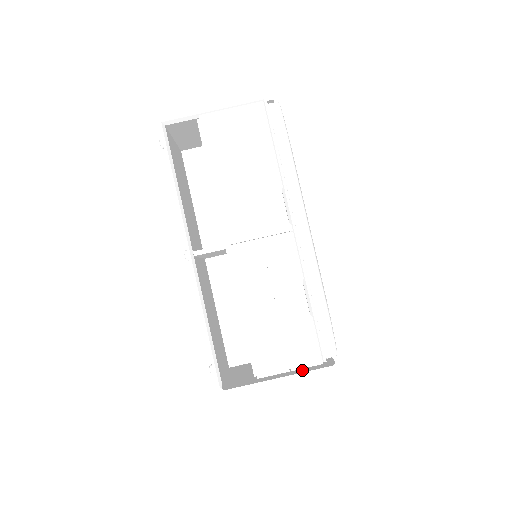
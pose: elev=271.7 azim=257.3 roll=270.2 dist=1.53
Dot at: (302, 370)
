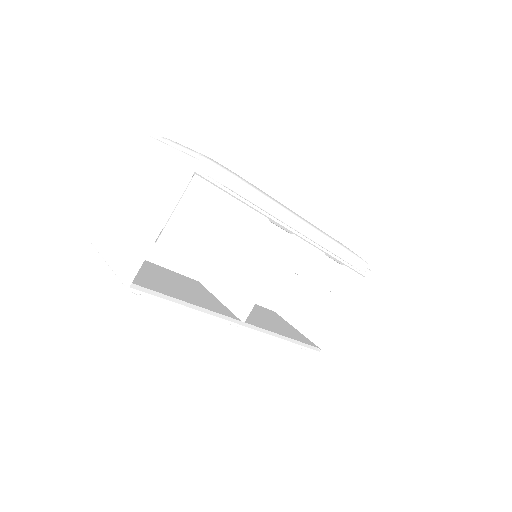
Dot at: occluded
